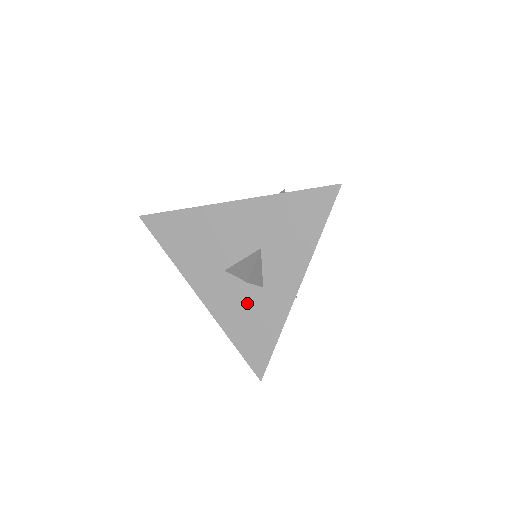
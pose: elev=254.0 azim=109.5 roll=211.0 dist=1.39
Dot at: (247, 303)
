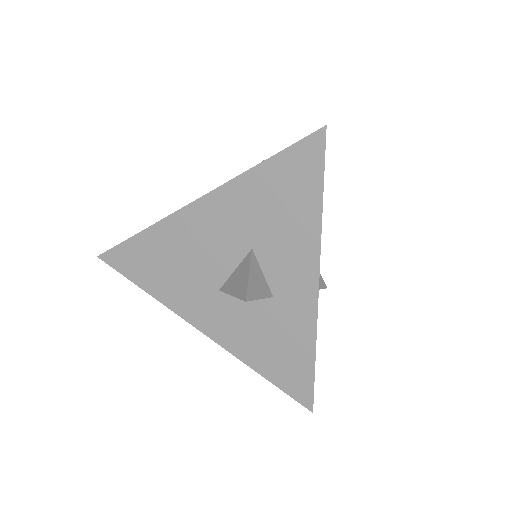
Dot at: (261, 322)
